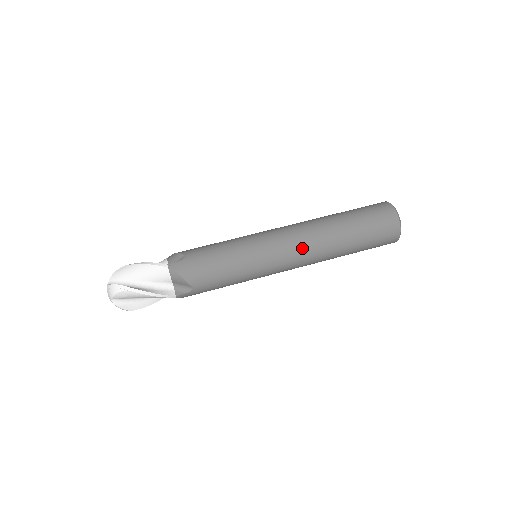
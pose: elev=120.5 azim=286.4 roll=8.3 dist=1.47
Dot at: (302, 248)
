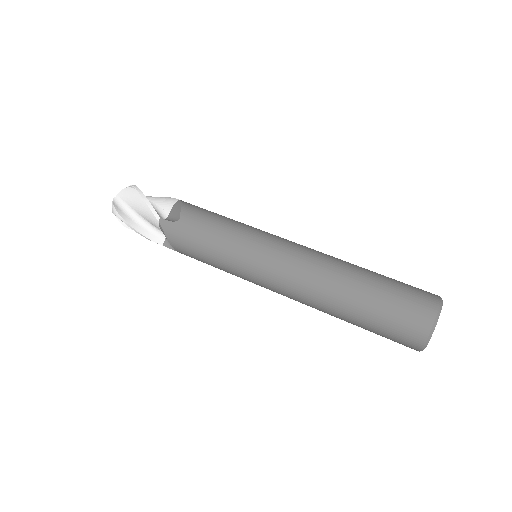
Dot at: (306, 254)
